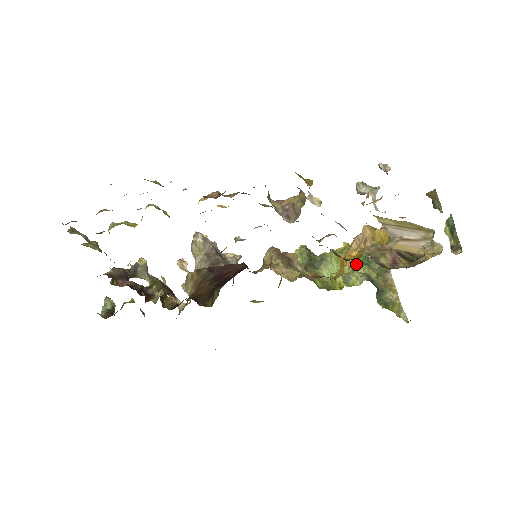
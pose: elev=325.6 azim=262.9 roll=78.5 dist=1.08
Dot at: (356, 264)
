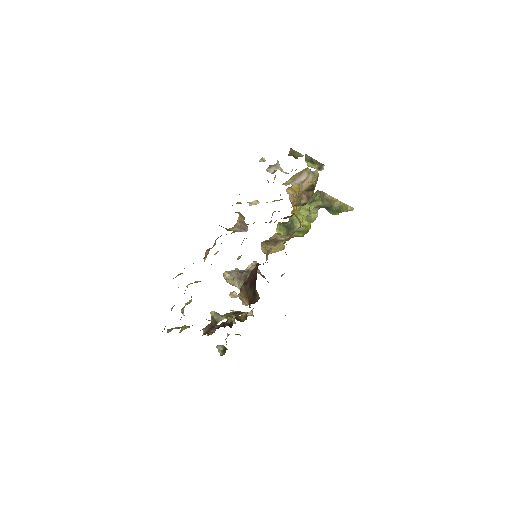
Dot at: (308, 207)
